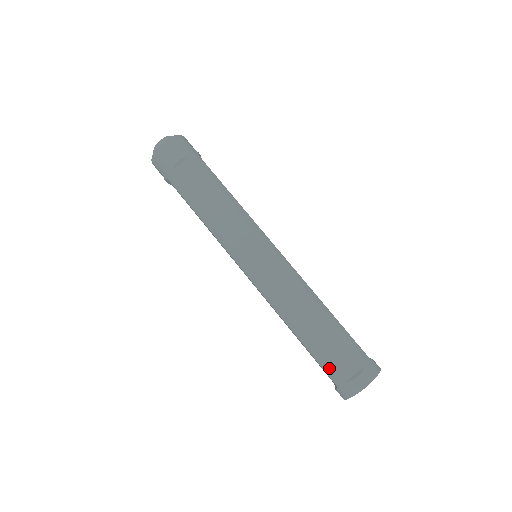
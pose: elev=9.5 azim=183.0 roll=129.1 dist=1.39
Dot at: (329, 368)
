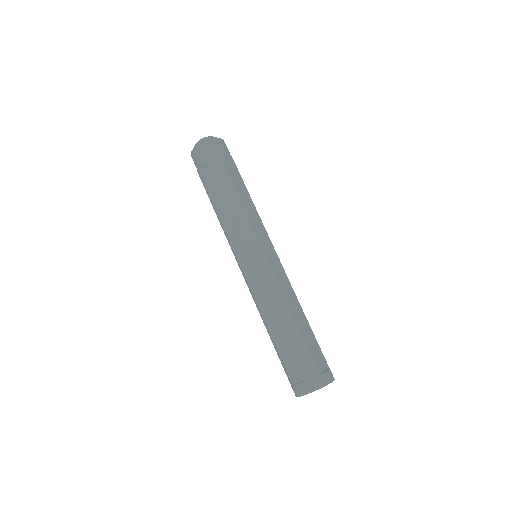
Dot at: (308, 358)
